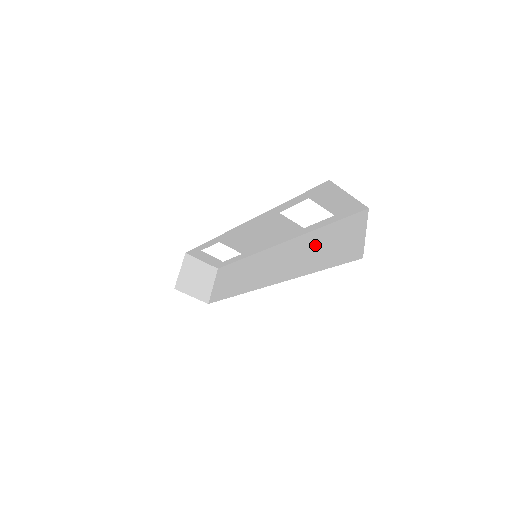
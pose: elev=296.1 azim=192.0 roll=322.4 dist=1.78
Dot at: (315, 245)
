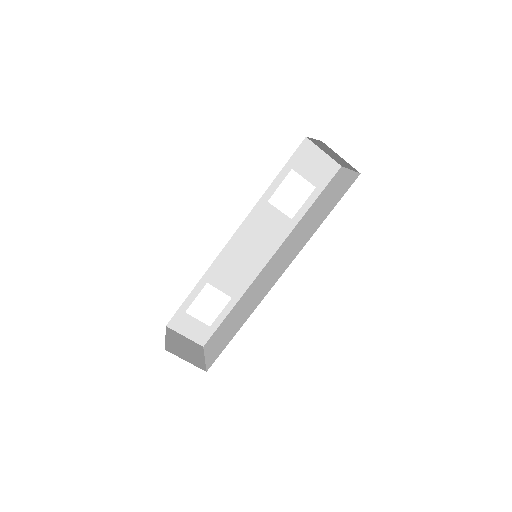
Dot at: (309, 219)
